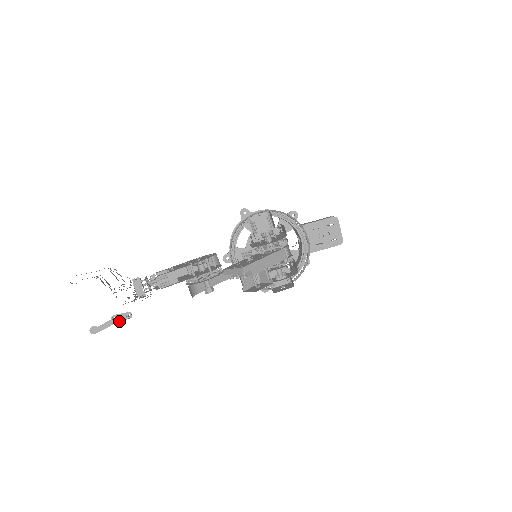
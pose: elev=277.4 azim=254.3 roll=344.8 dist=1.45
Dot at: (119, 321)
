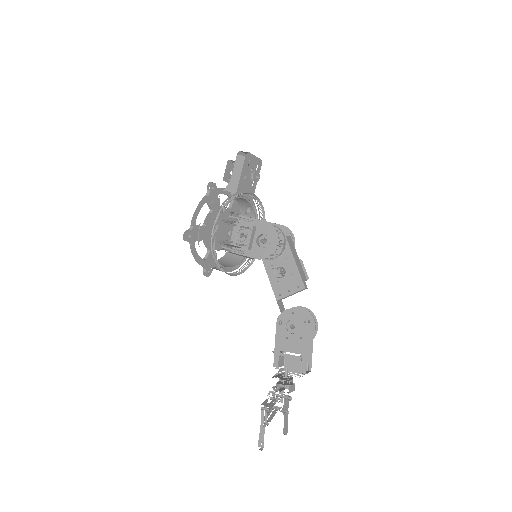
Dot at: occluded
